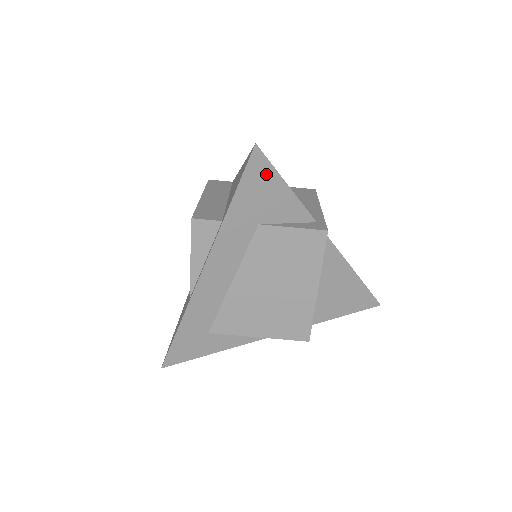
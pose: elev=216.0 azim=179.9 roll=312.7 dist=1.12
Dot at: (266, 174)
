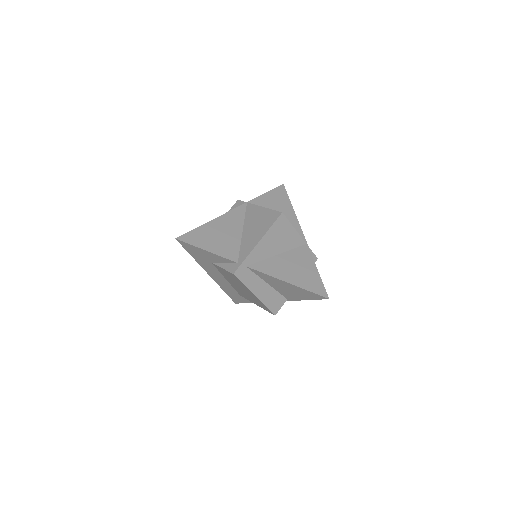
Dot at: (192, 247)
